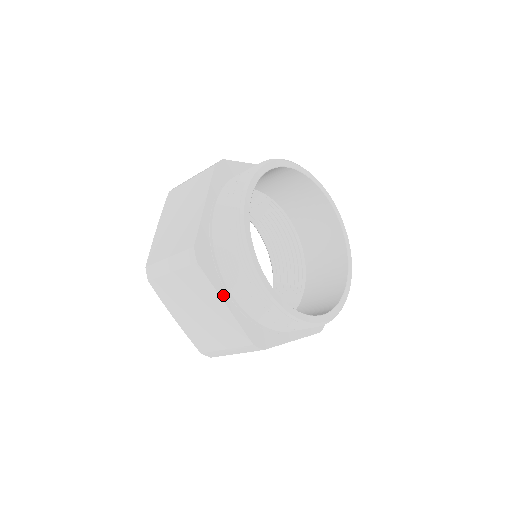
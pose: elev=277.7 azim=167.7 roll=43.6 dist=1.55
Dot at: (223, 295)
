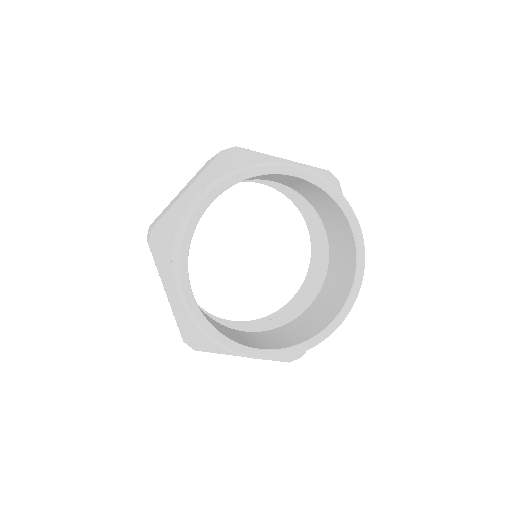
Dot at: (167, 284)
